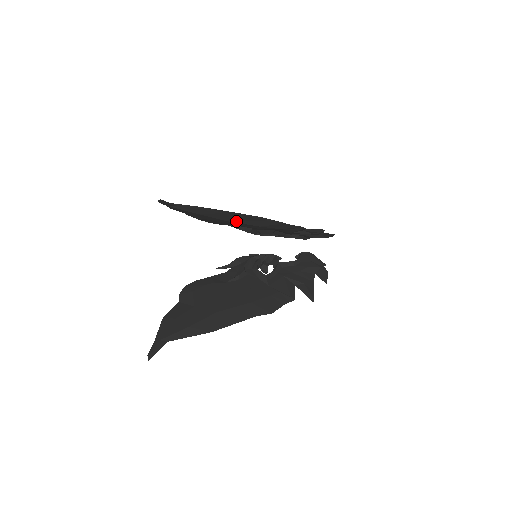
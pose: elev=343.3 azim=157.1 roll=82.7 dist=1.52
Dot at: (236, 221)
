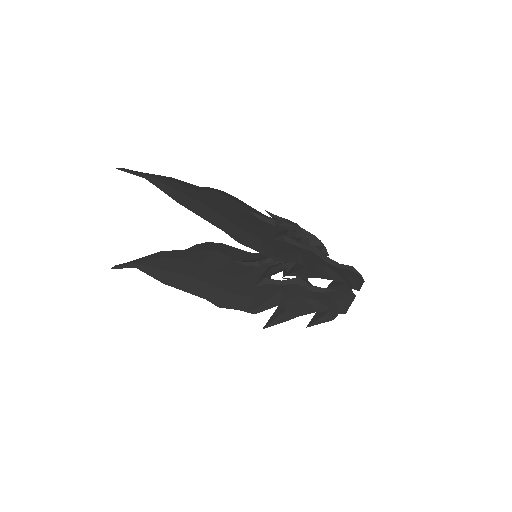
Dot at: occluded
